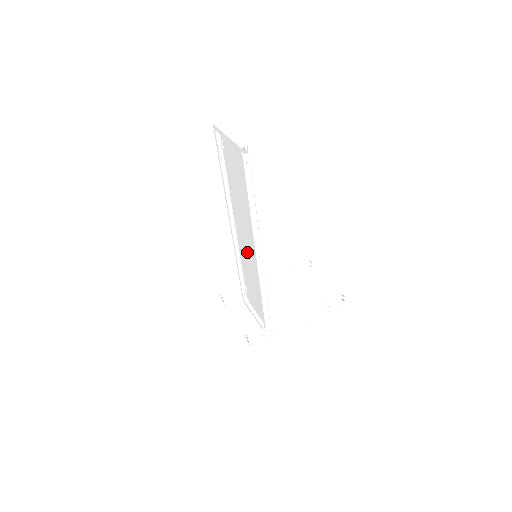
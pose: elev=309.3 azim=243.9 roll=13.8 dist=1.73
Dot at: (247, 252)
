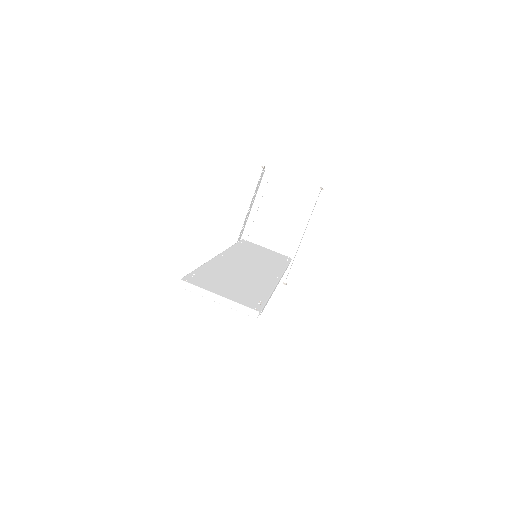
Dot at: occluded
